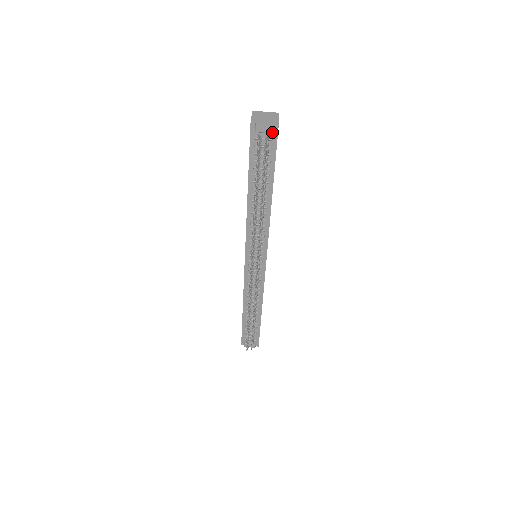
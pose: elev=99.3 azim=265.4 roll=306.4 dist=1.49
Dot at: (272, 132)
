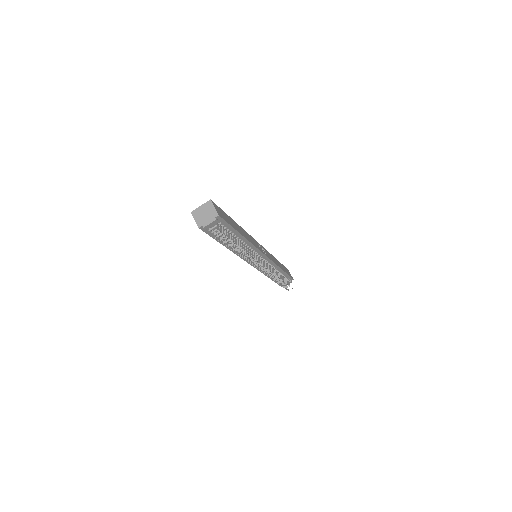
Dot at: (218, 222)
